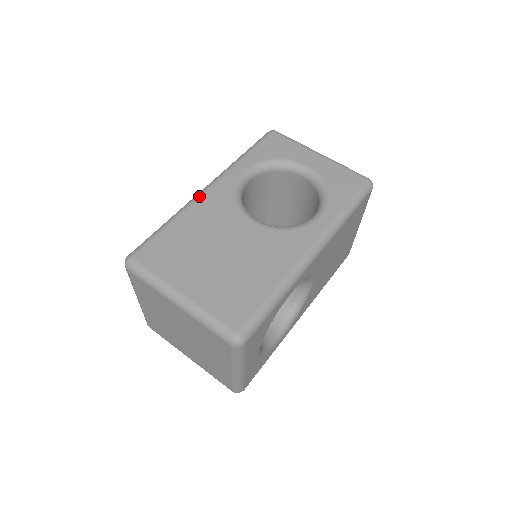
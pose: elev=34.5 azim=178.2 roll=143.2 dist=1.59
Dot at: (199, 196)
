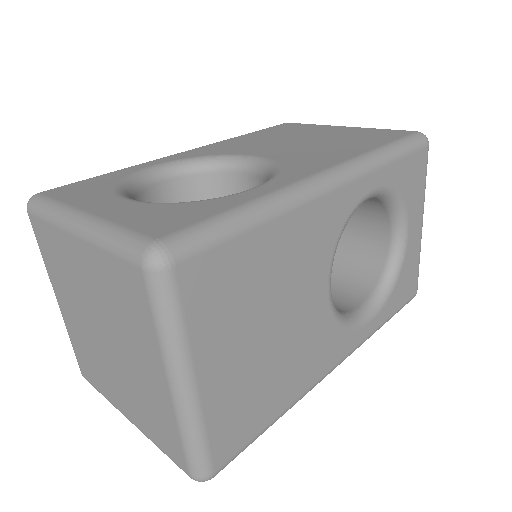
Dot at: (318, 194)
